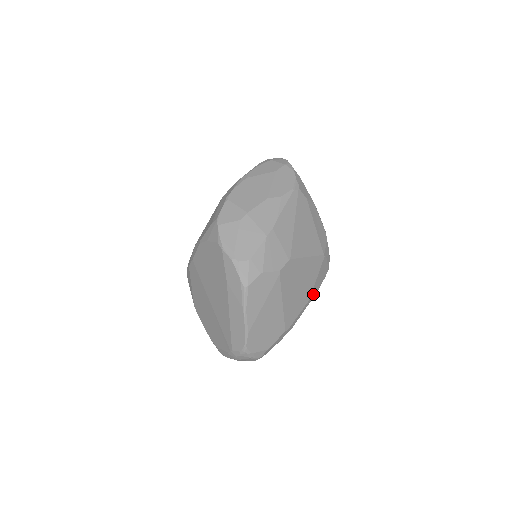
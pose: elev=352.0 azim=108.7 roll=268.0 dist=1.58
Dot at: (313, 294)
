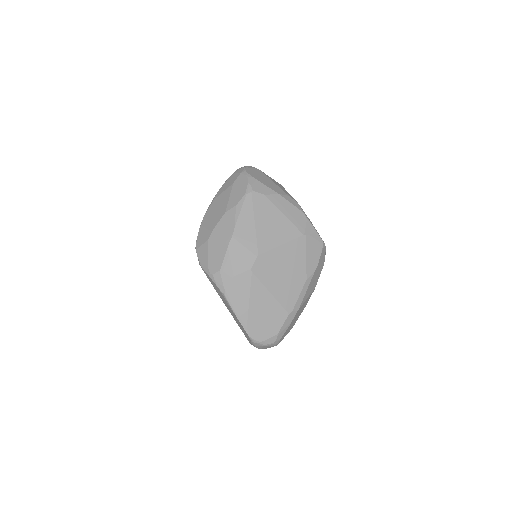
Dot at: (310, 272)
